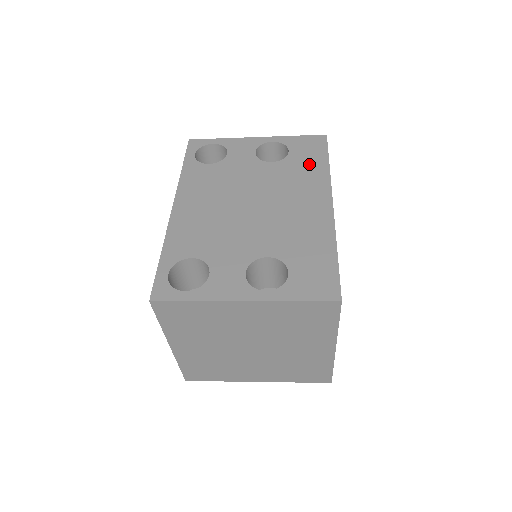
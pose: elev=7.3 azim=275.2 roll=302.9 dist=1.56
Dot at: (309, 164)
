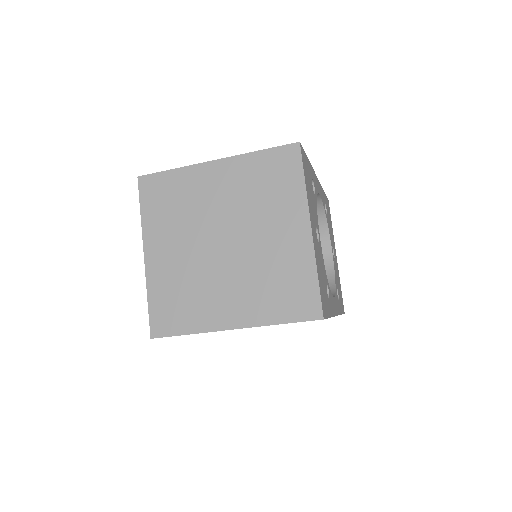
Dot at: occluded
